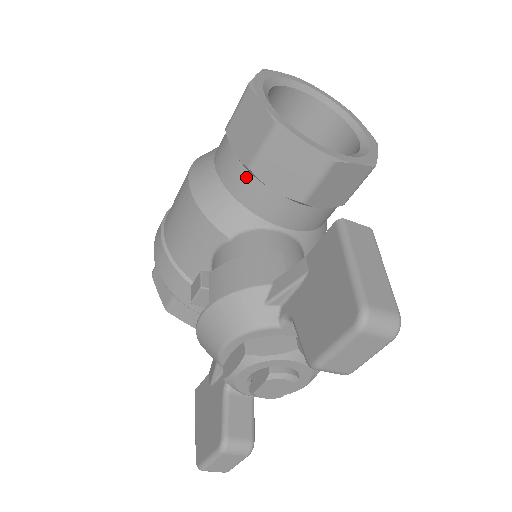
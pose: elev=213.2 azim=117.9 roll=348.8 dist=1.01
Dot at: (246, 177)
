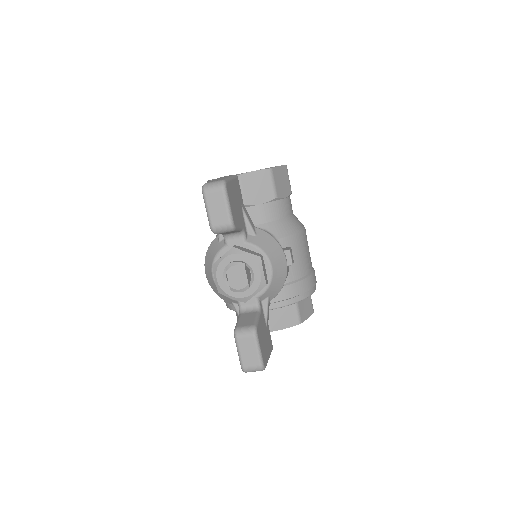
Dot at: occluded
